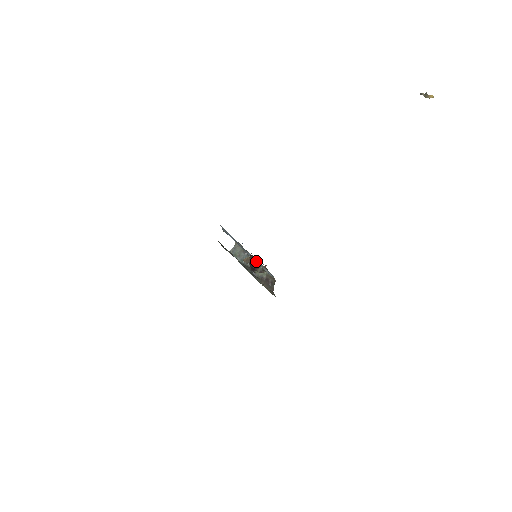
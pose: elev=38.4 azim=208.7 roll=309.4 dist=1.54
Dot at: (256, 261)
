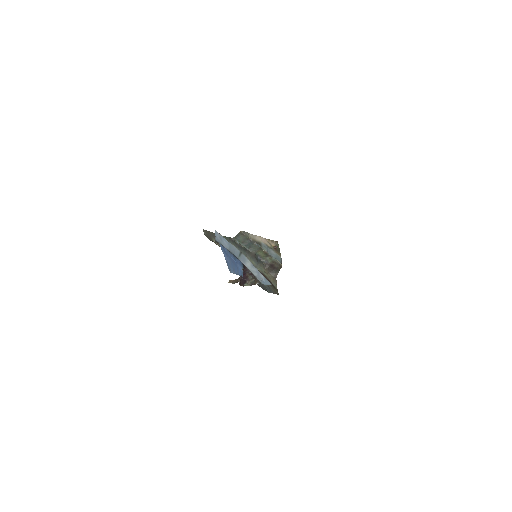
Dot at: (249, 272)
